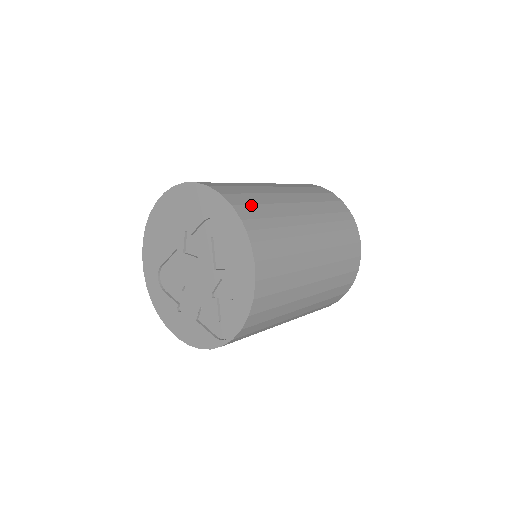
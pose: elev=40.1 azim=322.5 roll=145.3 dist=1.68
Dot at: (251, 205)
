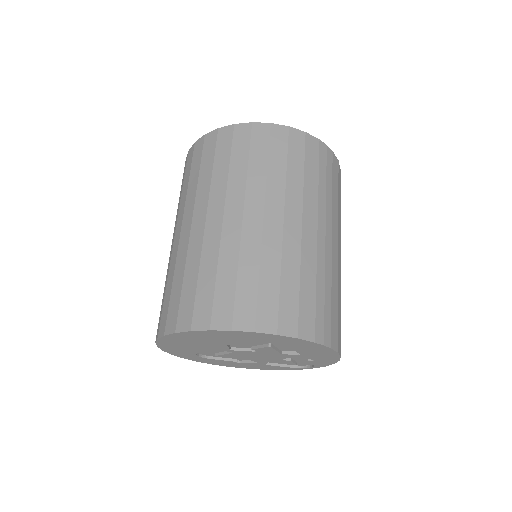
Dot at: (300, 307)
